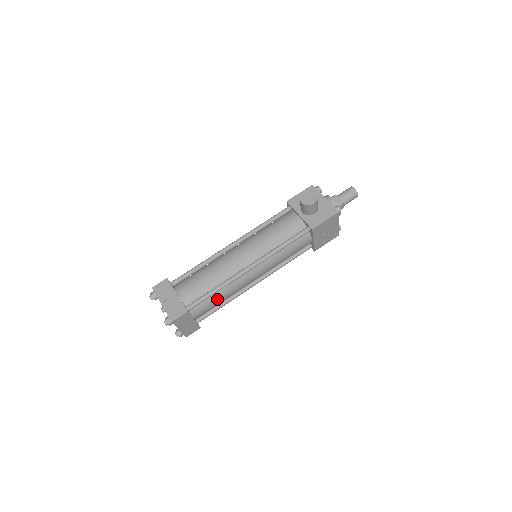
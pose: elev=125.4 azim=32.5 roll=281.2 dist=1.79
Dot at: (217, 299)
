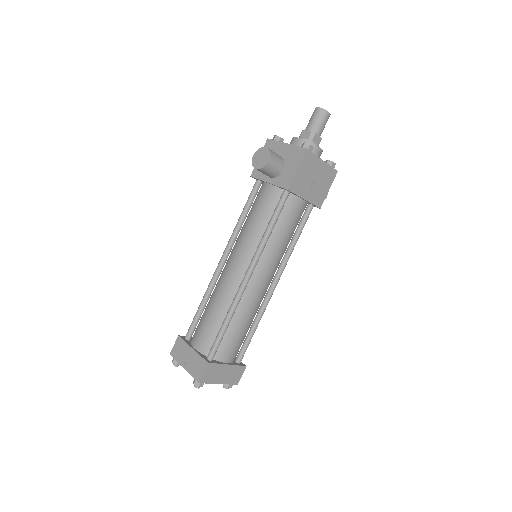
Dot at: (237, 329)
